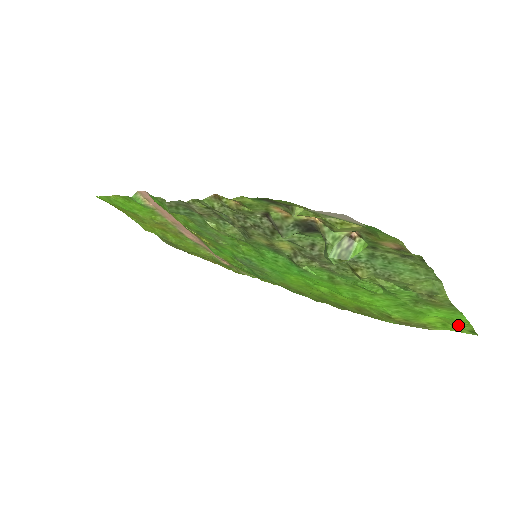
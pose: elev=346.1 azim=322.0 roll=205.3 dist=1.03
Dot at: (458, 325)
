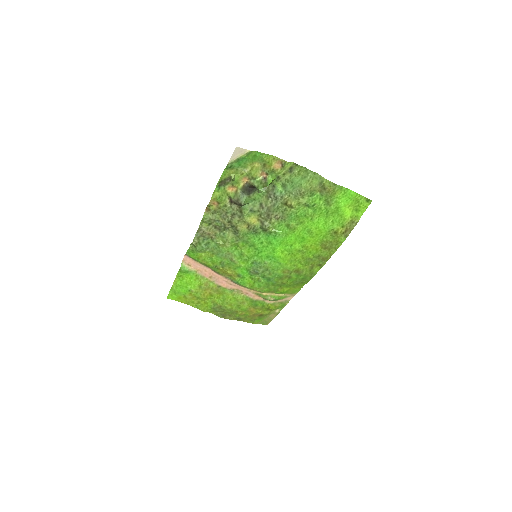
Dot at: (358, 202)
